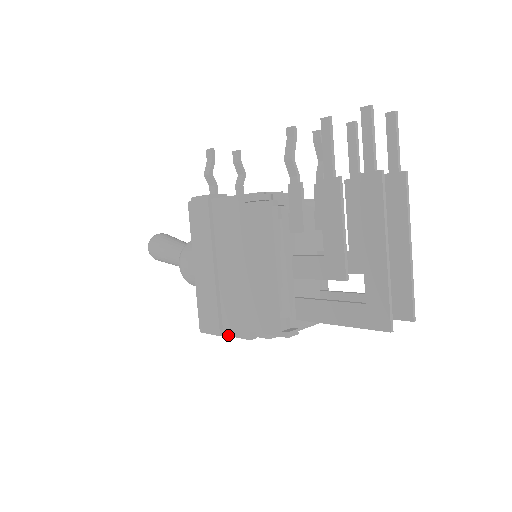
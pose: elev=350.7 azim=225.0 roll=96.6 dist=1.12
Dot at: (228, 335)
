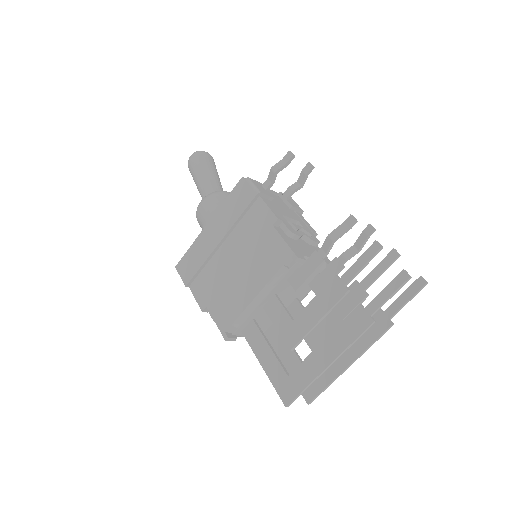
Dot at: (191, 291)
